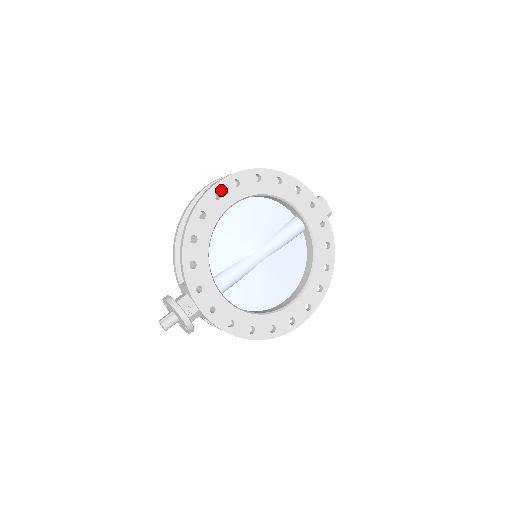
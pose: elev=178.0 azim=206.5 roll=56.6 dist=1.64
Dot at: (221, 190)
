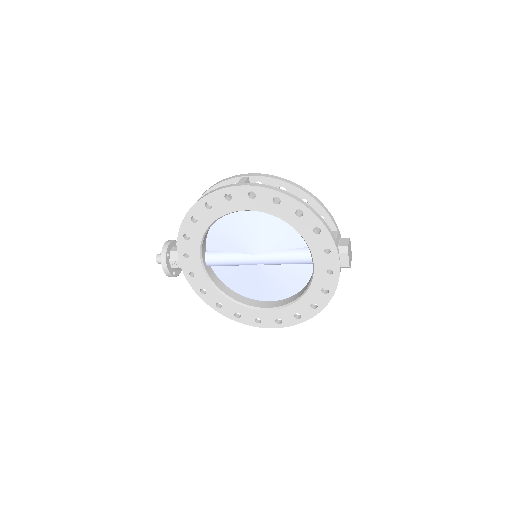
Dot at: (234, 194)
